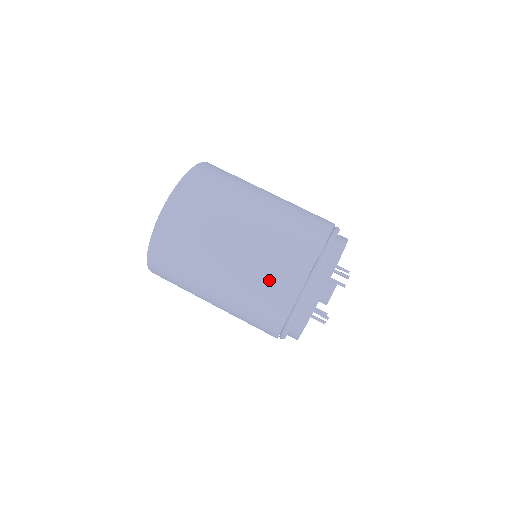
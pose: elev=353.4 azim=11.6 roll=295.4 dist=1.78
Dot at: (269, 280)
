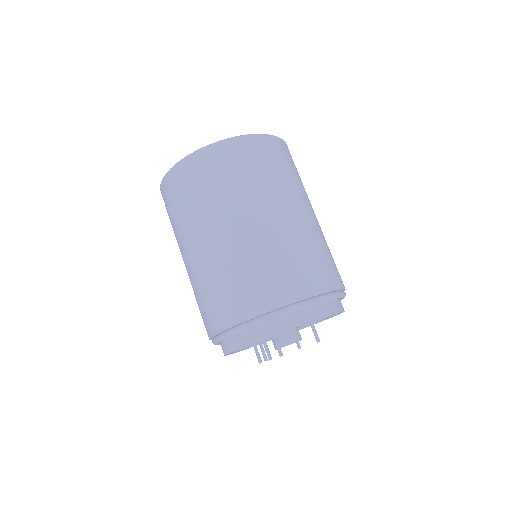
Dot at: (199, 306)
